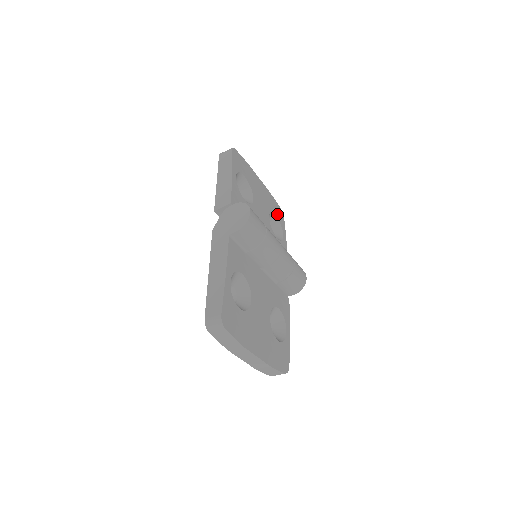
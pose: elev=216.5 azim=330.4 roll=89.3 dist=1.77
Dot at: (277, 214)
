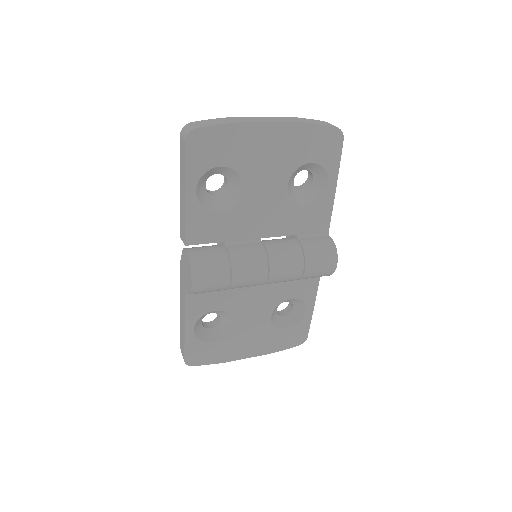
Dot at: (318, 154)
